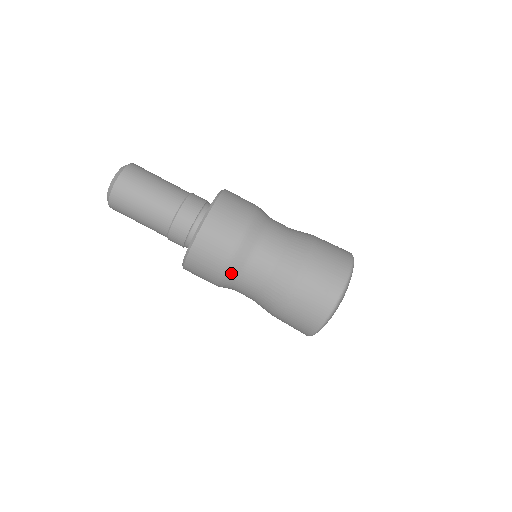
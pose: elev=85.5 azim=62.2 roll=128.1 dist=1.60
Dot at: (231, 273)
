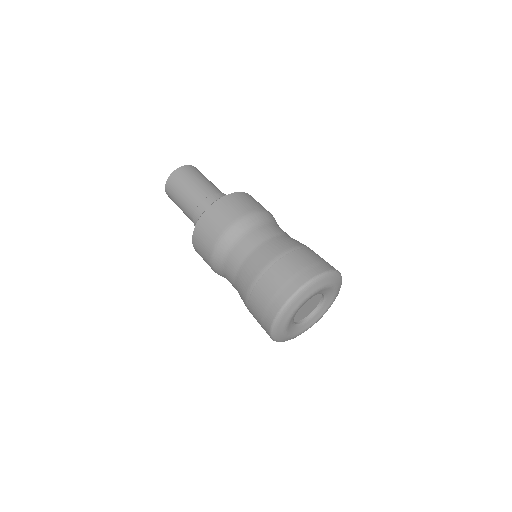
Dot at: (216, 262)
